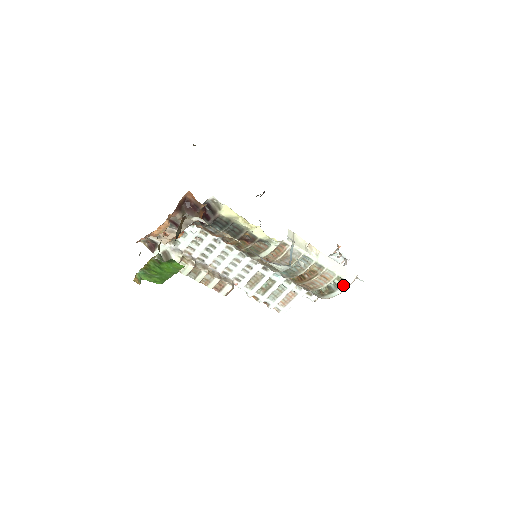
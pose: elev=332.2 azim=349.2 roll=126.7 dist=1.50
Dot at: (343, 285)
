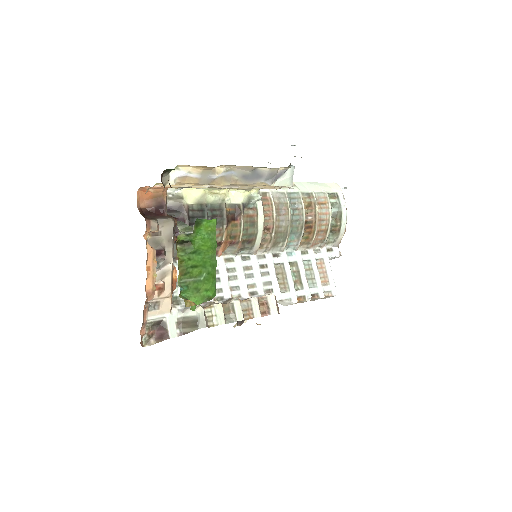
Dot at: (339, 199)
